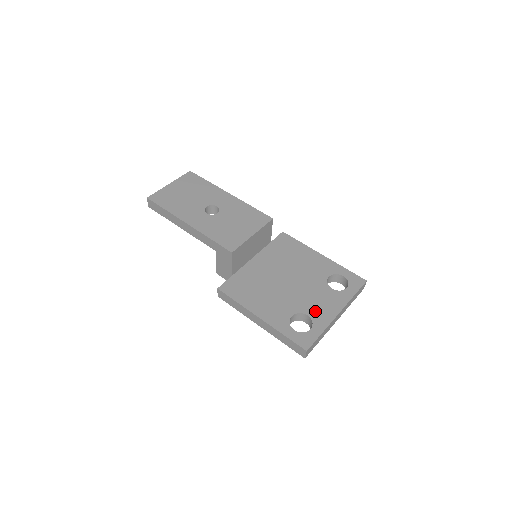
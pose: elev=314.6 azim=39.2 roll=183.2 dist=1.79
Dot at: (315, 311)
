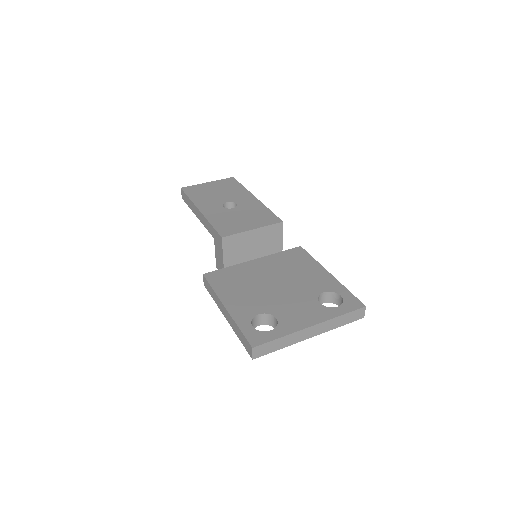
Dot at: (287, 317)
